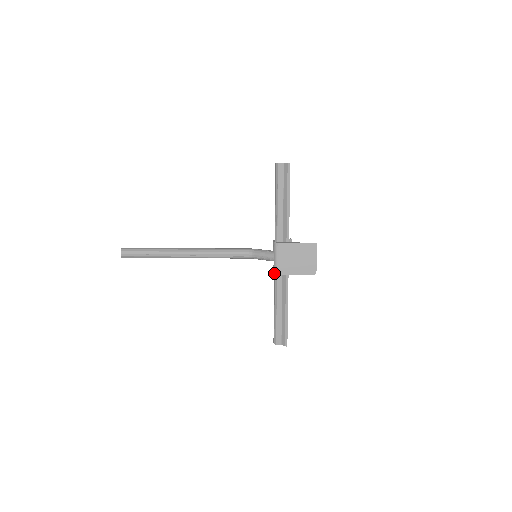
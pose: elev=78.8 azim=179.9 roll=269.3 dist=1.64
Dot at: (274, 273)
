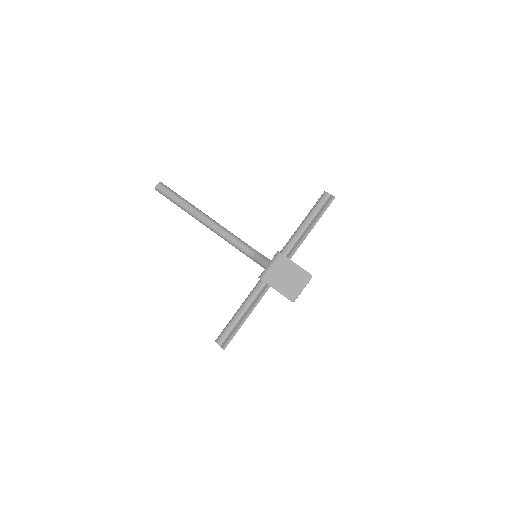
Dot at: (260, 277)
